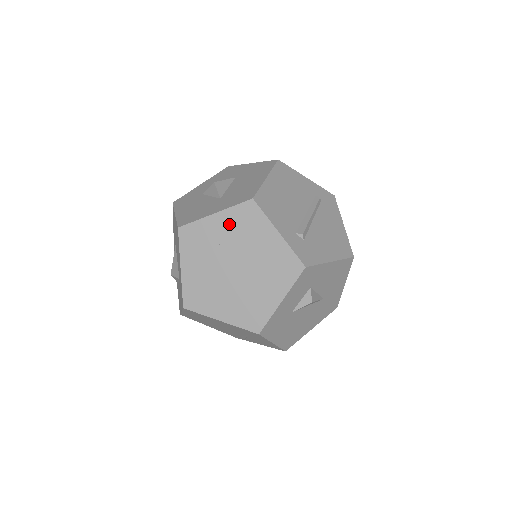
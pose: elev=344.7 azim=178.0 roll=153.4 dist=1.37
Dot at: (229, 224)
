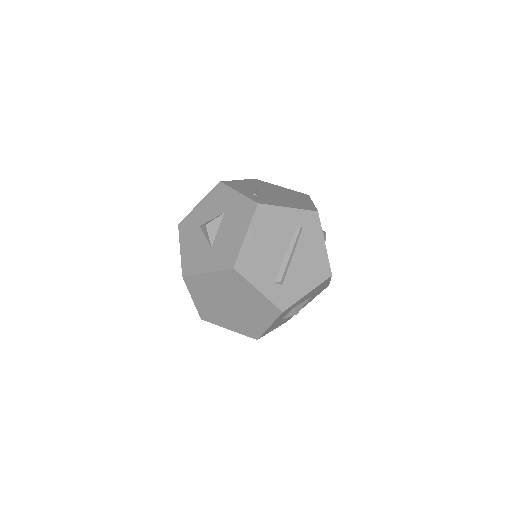
Dot at: (220, 280)
